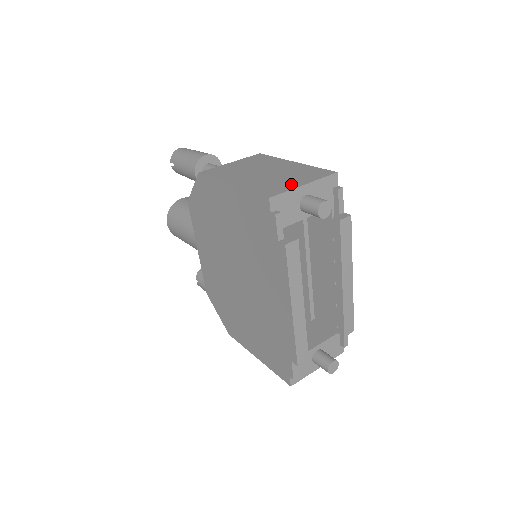
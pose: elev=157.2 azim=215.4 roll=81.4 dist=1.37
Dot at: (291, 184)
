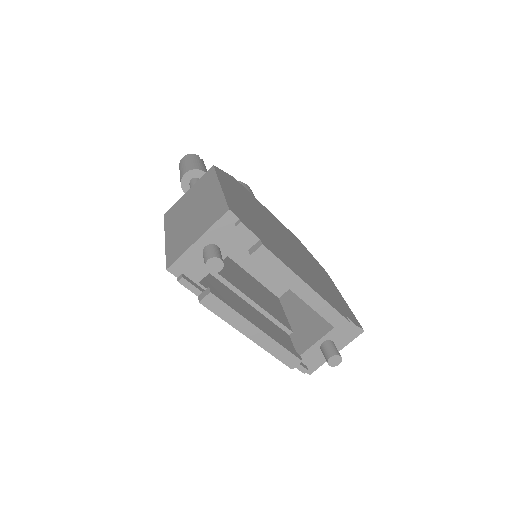
Dot at: (190, 240)
